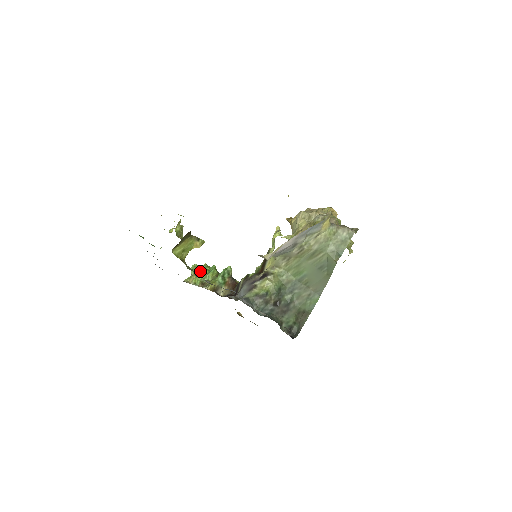
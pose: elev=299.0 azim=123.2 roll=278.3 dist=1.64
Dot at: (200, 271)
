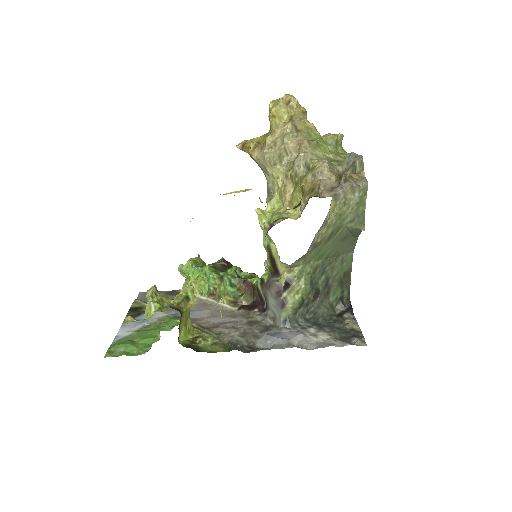
Dot at: (193, 274)
